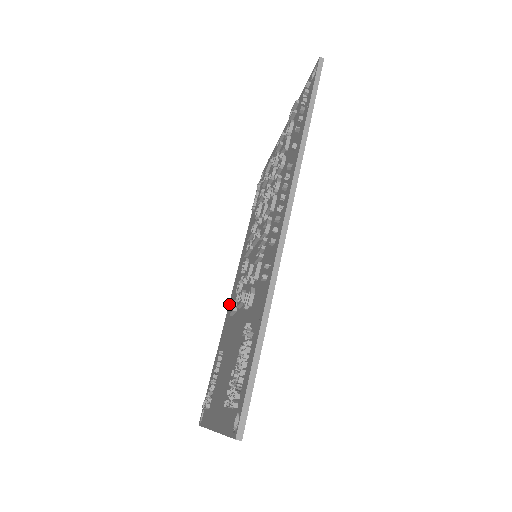
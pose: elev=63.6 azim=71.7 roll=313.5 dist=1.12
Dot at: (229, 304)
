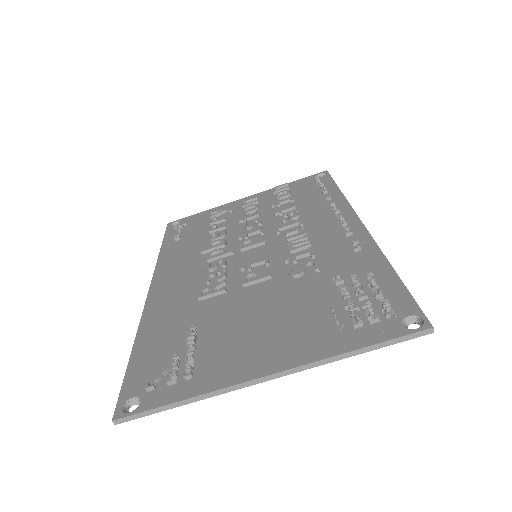
Dot at: (151, 301)
